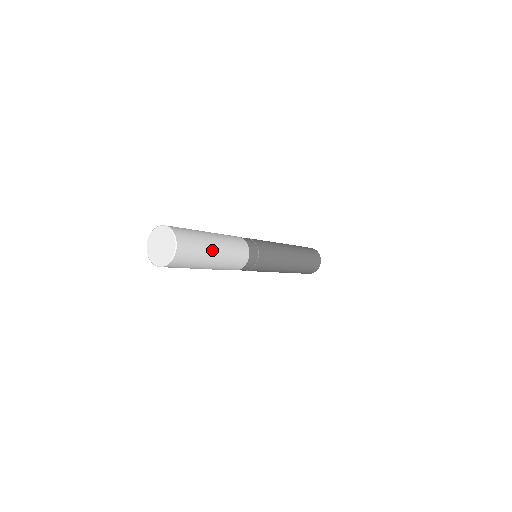
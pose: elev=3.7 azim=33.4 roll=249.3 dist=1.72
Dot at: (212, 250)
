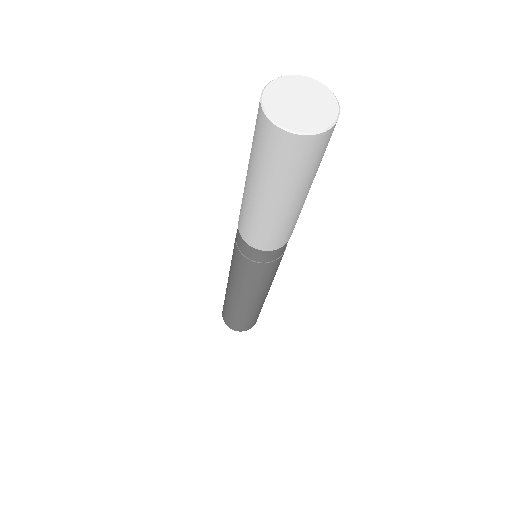
Dot at: occluded
